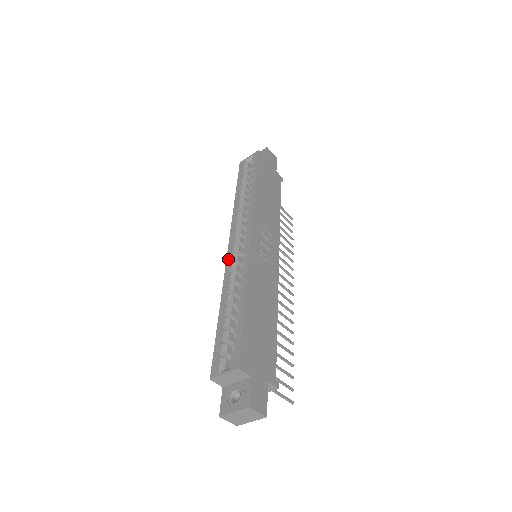
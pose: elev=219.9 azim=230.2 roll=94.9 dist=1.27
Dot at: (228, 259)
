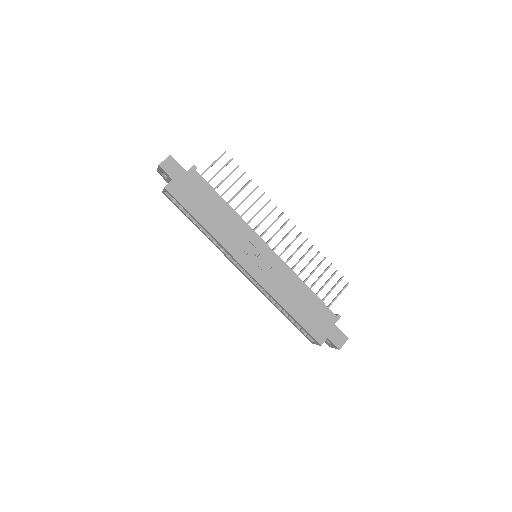
Dot at: (250, 281)
